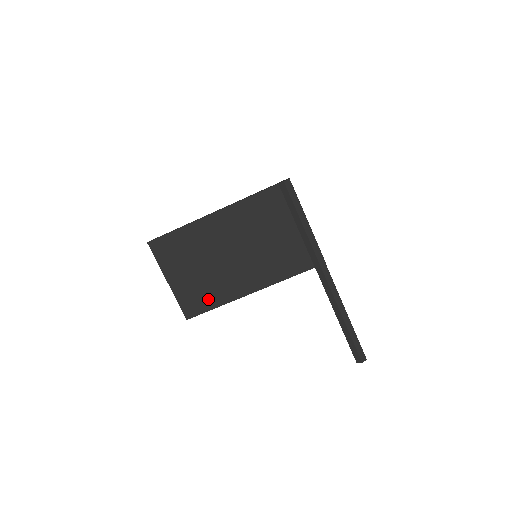
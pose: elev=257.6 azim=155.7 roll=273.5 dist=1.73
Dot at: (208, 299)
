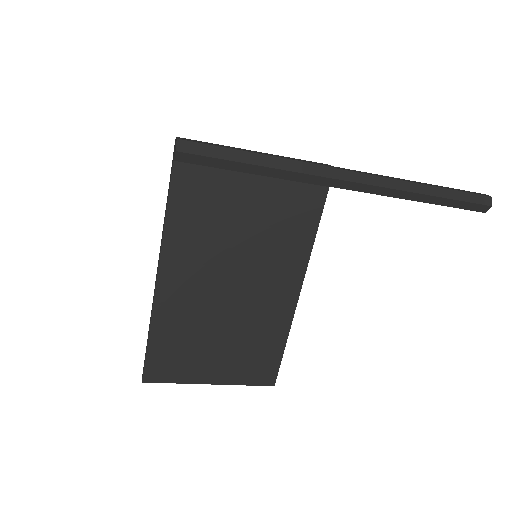
Dot at: (268, 348)
